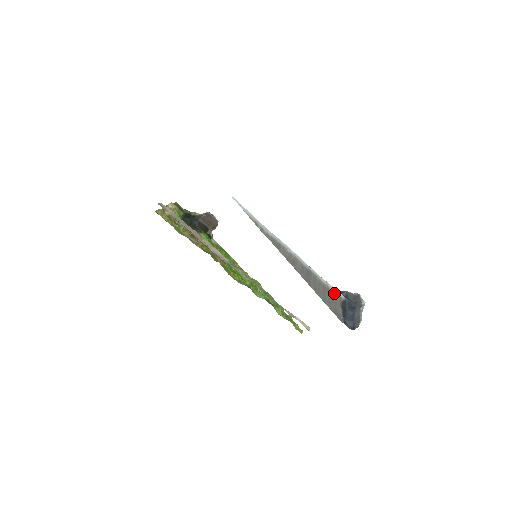
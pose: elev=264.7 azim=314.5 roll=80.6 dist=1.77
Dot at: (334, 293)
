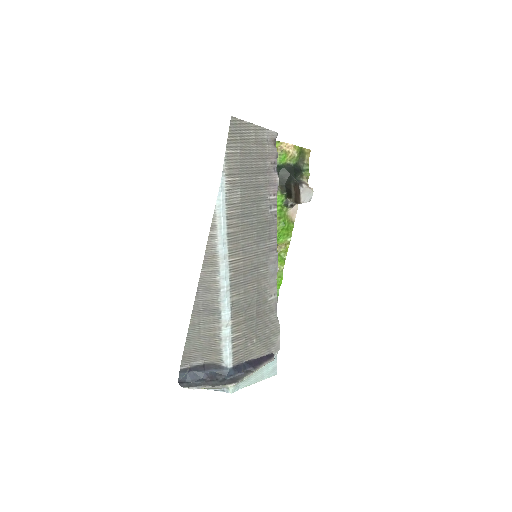
Dot at: (219, 351)
